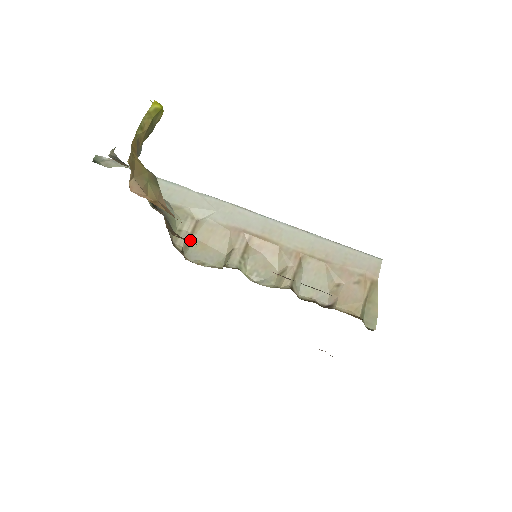
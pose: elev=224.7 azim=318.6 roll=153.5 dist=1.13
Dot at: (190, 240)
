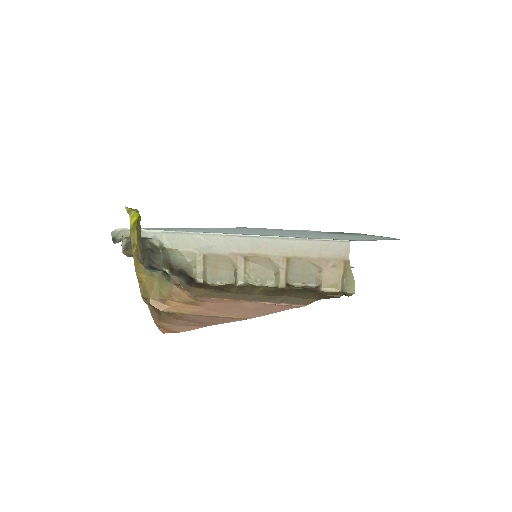
Dot at: (205, 270)
